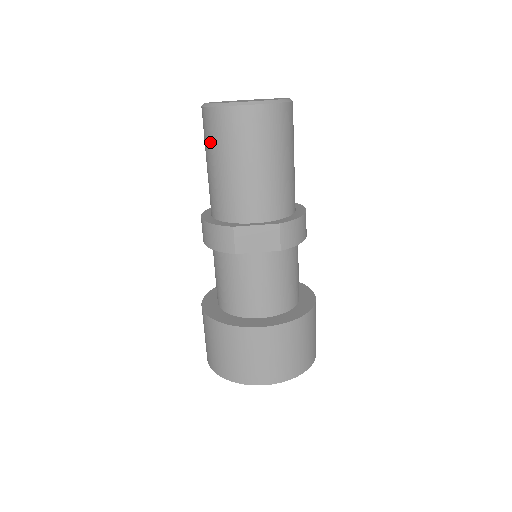
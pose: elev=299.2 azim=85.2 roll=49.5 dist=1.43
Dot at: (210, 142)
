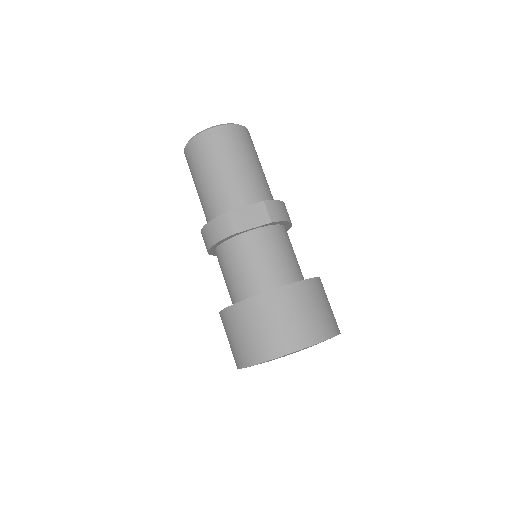
Dot at: (195, 166)
